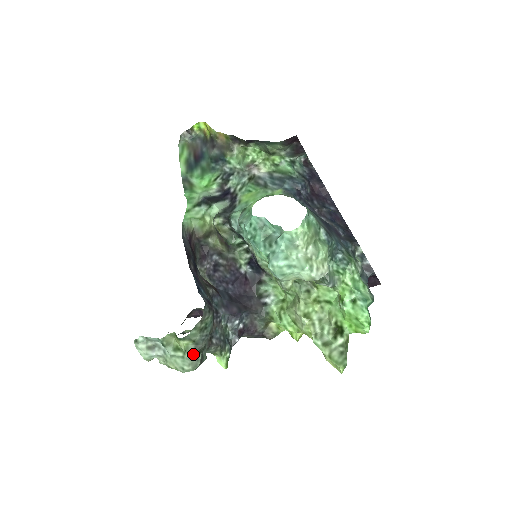
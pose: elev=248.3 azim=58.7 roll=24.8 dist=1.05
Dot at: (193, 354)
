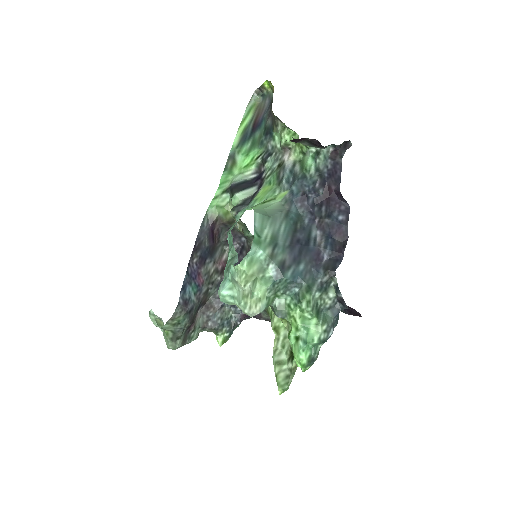
Dot at: (172, 339)
